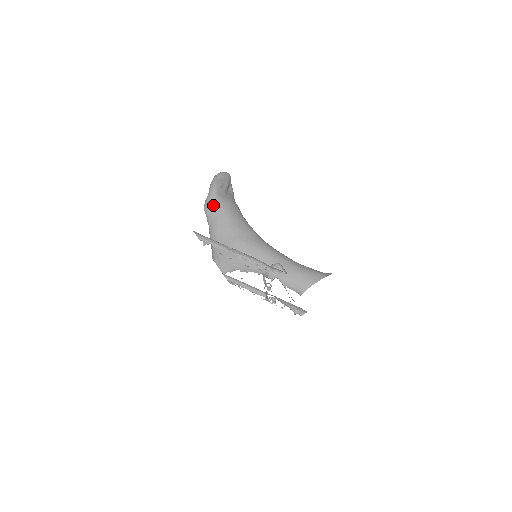
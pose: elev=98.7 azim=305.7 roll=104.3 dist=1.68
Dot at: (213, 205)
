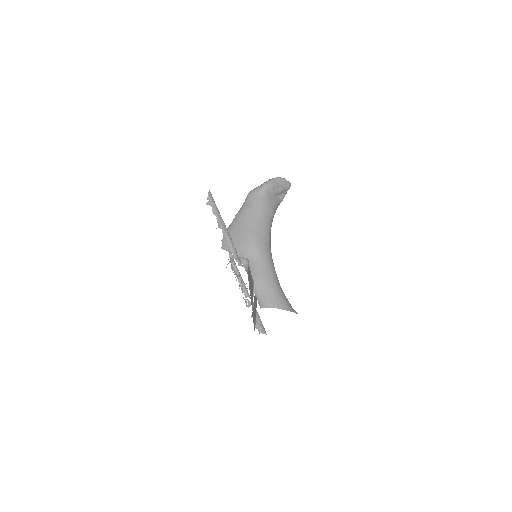
Dot at: (256, 195)
